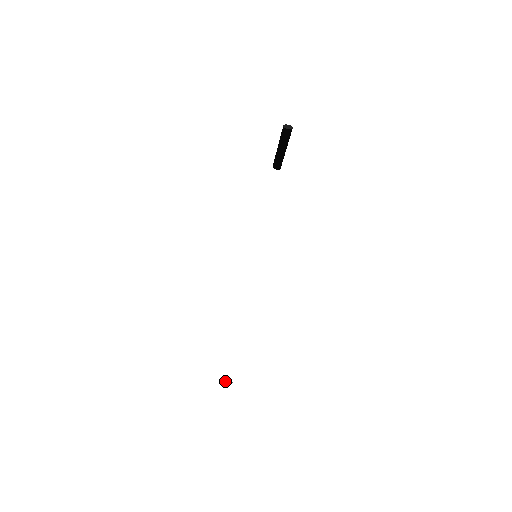
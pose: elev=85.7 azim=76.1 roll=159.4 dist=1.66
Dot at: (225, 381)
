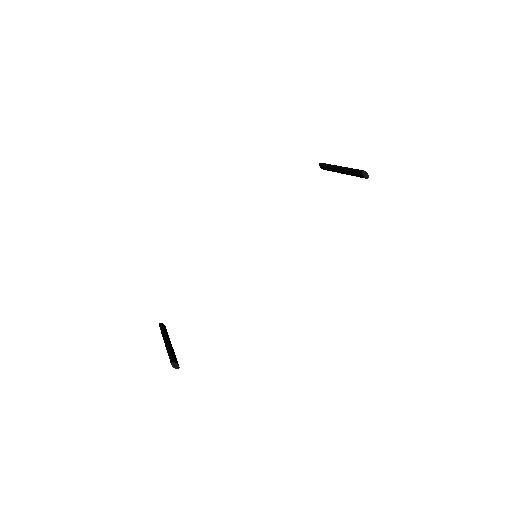
Dot at: (174, 365)
